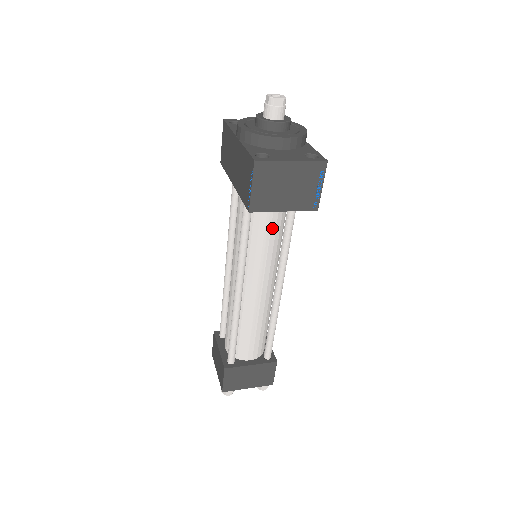
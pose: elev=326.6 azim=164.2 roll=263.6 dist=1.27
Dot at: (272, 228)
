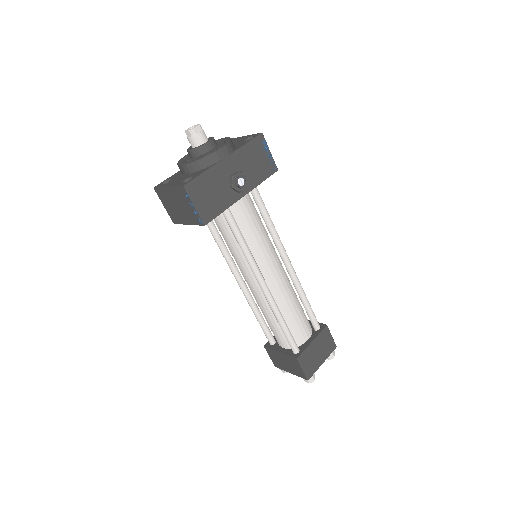
Dot at: (228, 235)
